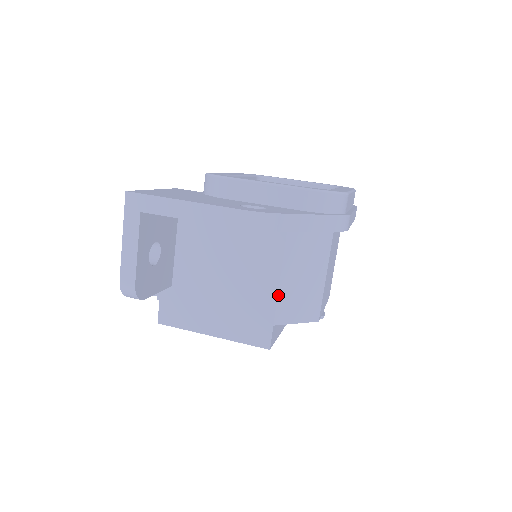
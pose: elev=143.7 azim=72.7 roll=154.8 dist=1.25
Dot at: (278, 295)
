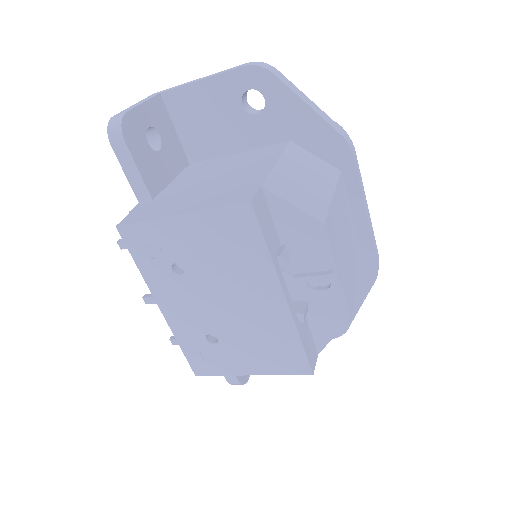
Dot at: (272, 170)
